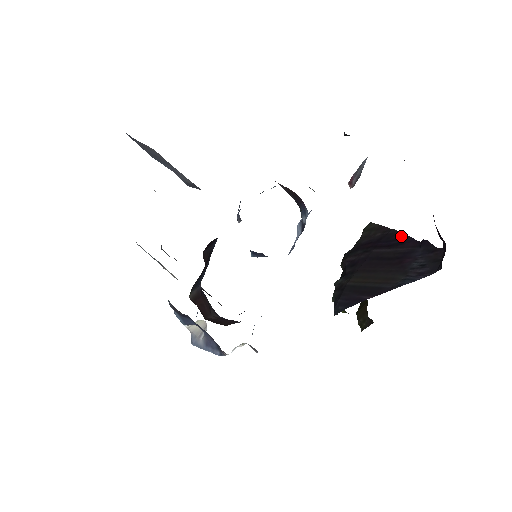
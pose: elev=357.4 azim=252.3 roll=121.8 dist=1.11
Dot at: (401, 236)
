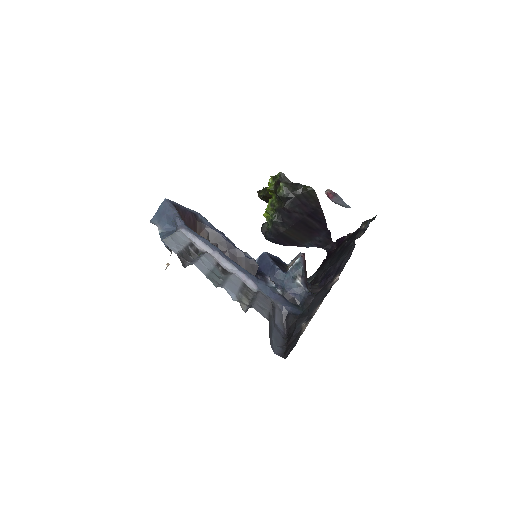
Dot at: (323, 219)
